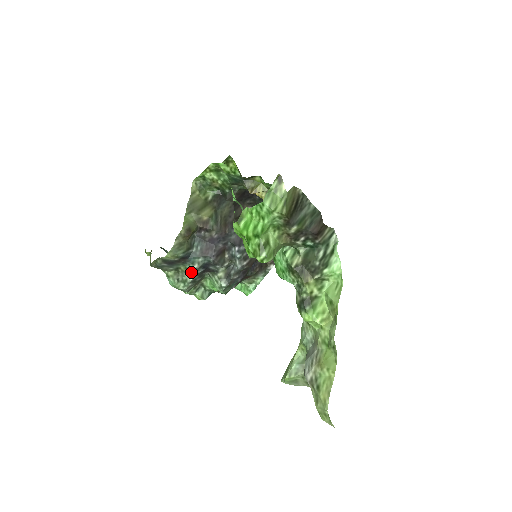
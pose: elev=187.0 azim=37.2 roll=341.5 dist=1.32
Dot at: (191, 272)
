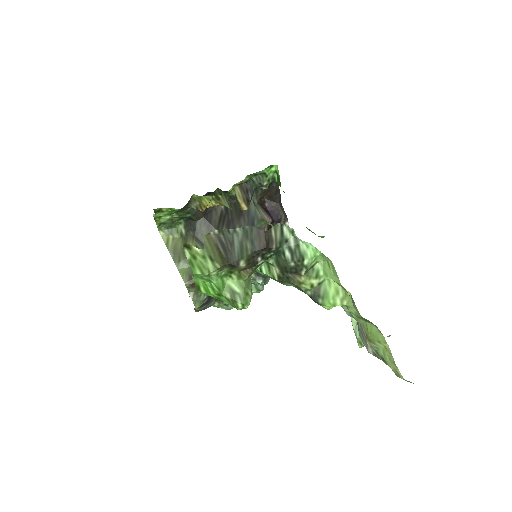
Dot at: occluded
